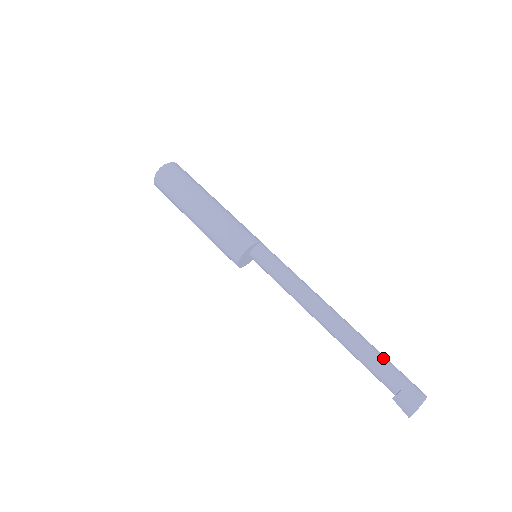
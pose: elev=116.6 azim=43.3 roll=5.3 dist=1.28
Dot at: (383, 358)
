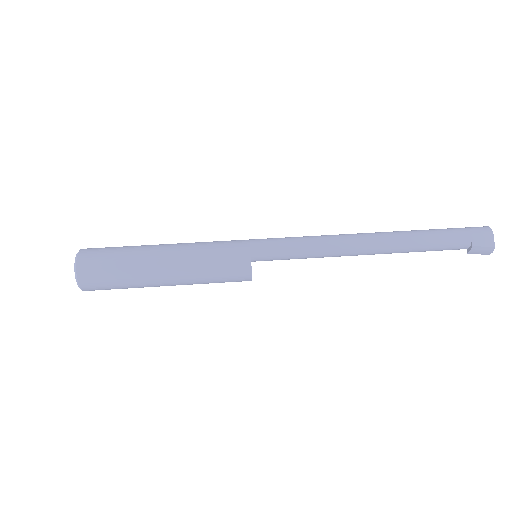
Dot at: (438, 233)
